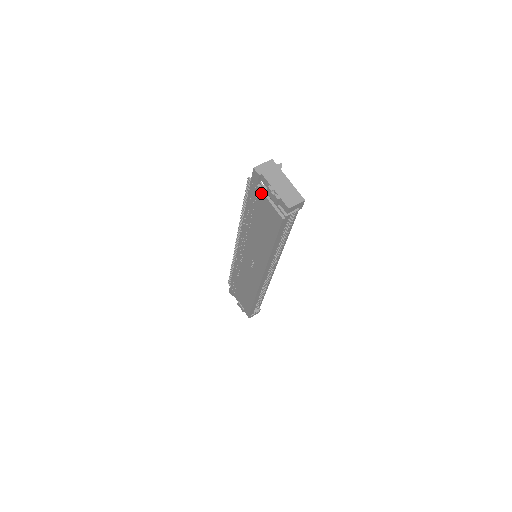
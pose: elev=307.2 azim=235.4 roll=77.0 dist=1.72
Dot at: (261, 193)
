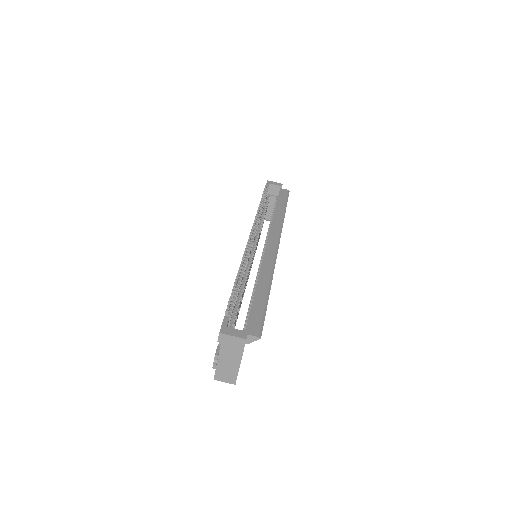
Dot at: occluded
